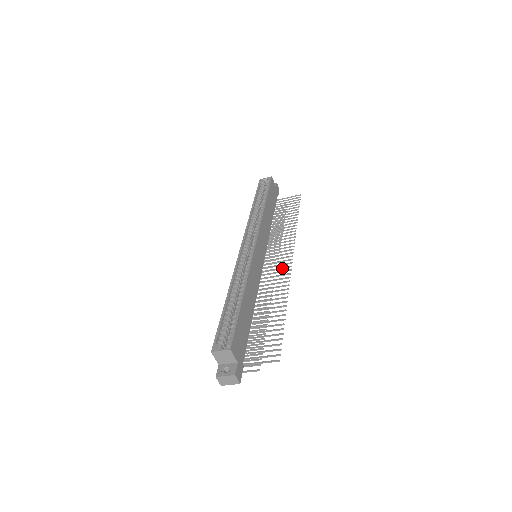
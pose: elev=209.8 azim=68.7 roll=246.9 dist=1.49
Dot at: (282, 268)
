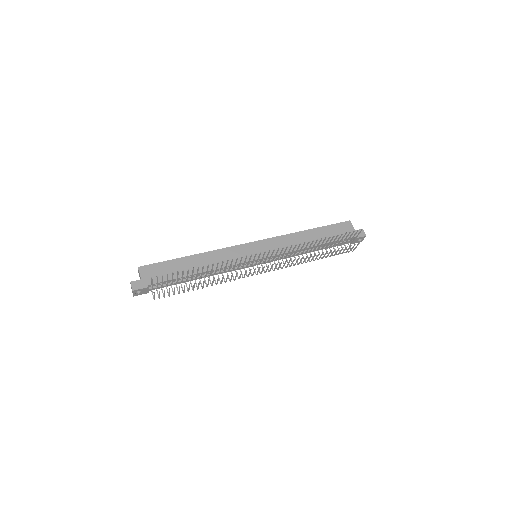
Dot at: (254, 257)
